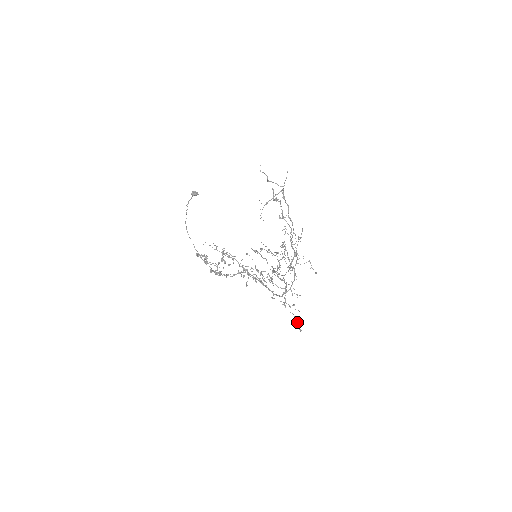
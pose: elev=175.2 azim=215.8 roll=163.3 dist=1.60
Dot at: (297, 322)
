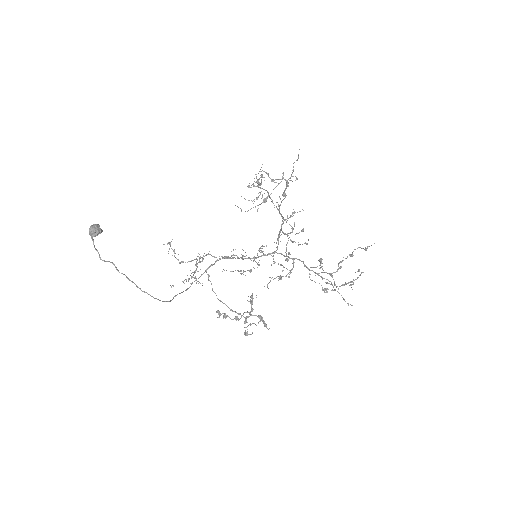
Dot at: occluded
